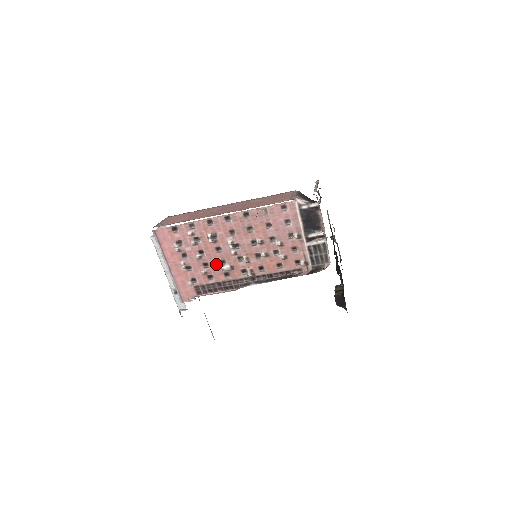
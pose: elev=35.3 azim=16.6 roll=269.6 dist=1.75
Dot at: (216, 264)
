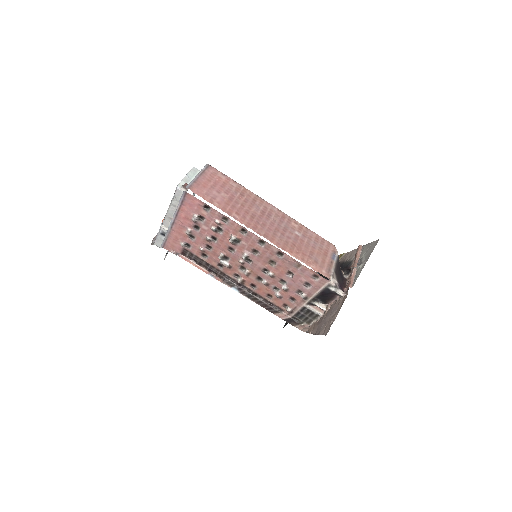
Dot at: (219, 254)
